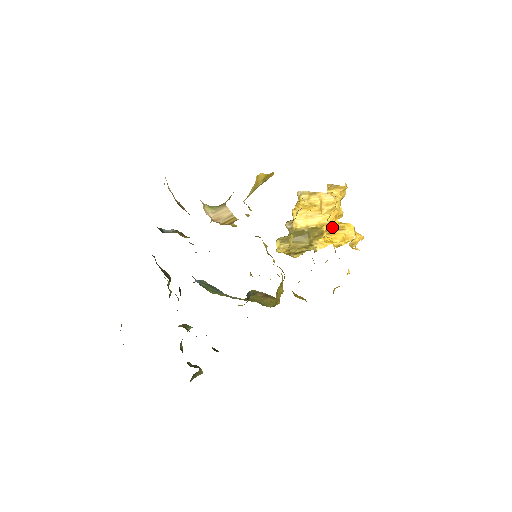
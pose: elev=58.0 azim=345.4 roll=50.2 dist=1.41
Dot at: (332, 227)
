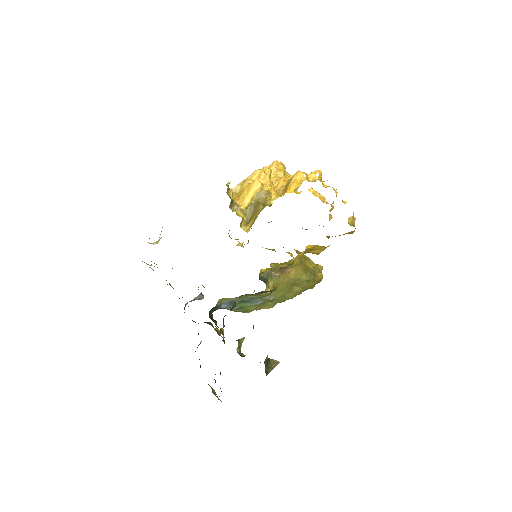
Dot at: (285, 187)
